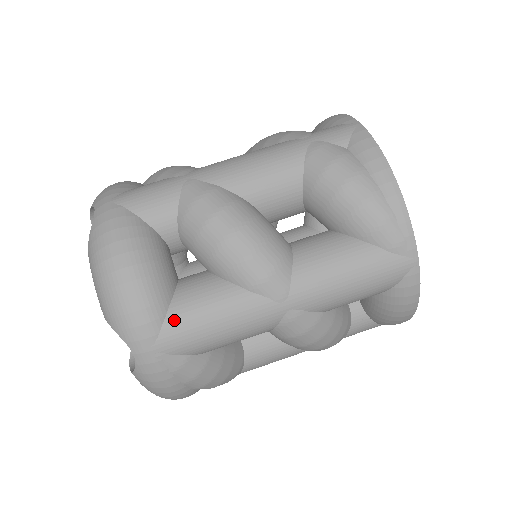
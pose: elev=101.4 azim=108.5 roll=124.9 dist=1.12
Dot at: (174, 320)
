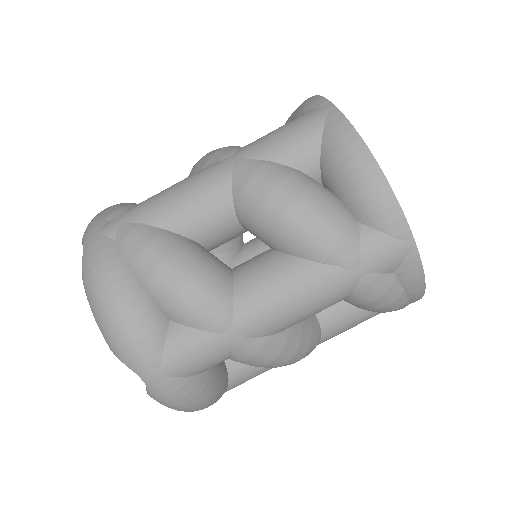
Dot at: occluded
